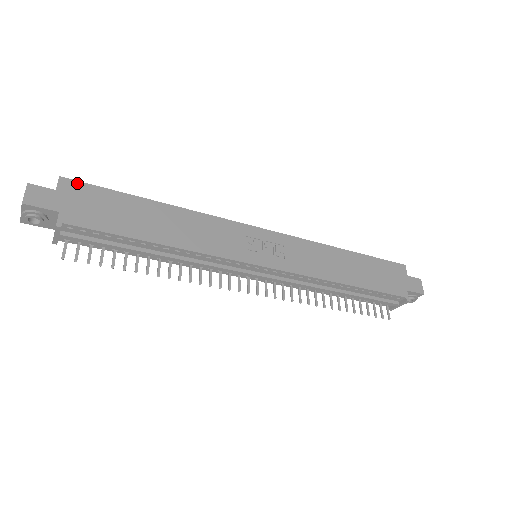
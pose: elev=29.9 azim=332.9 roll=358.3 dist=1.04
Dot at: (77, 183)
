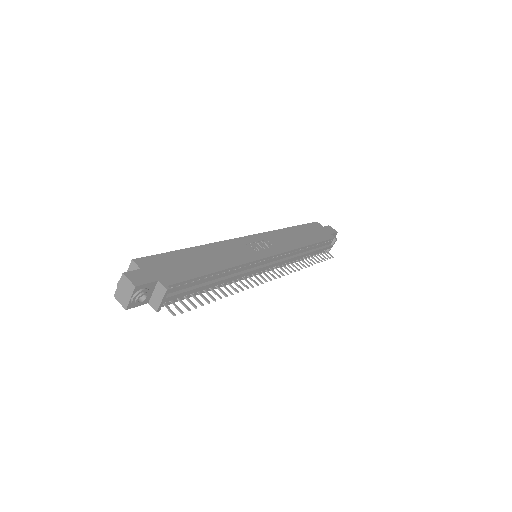
Dot at: (145, 259)
